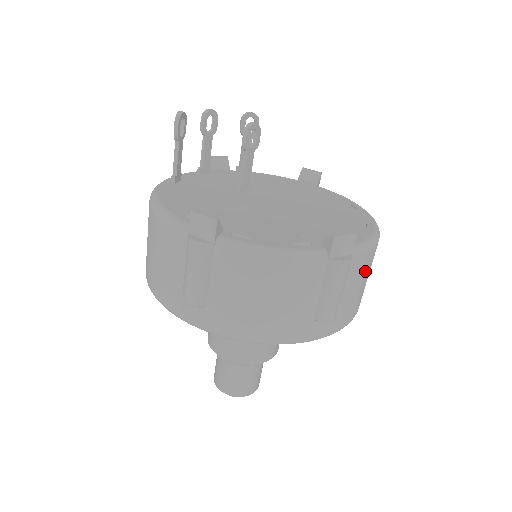
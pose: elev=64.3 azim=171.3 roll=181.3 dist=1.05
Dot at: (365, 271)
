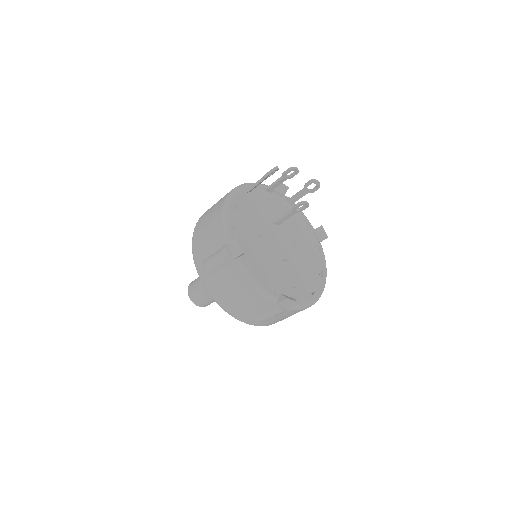
Dot at: (293, 314)
